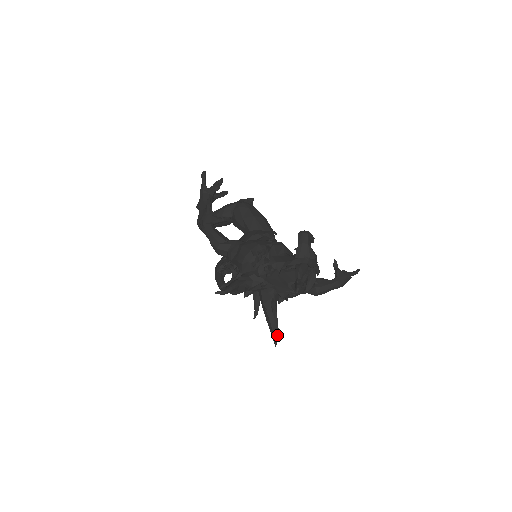
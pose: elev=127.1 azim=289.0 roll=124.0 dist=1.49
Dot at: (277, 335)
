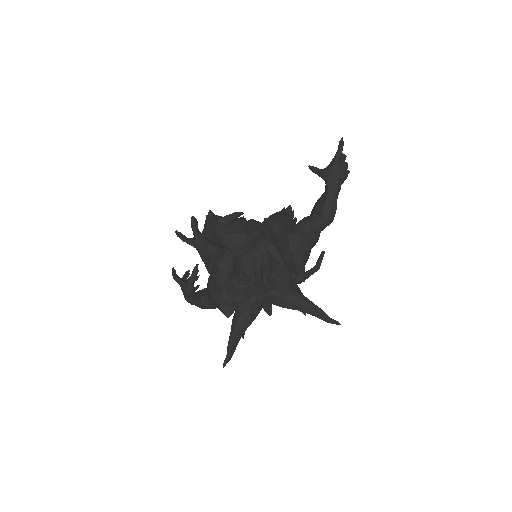
Dot at: (326, 317)
